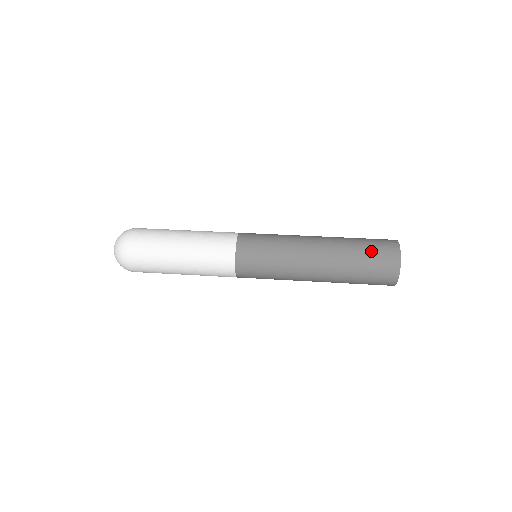
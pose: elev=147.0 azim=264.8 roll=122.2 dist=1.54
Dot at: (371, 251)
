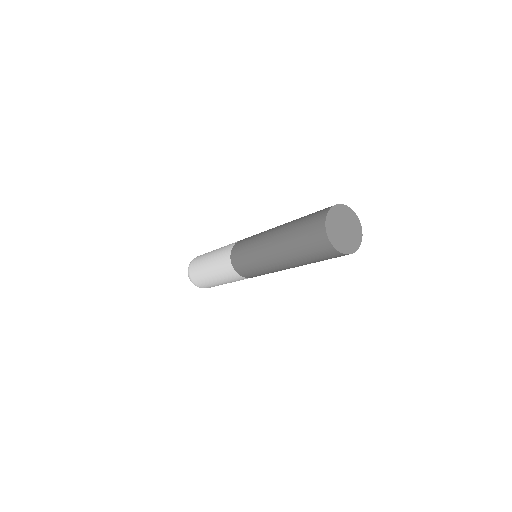
Dot at: occluded
